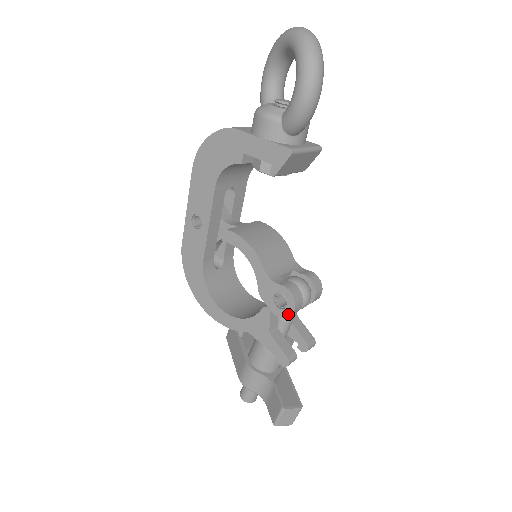
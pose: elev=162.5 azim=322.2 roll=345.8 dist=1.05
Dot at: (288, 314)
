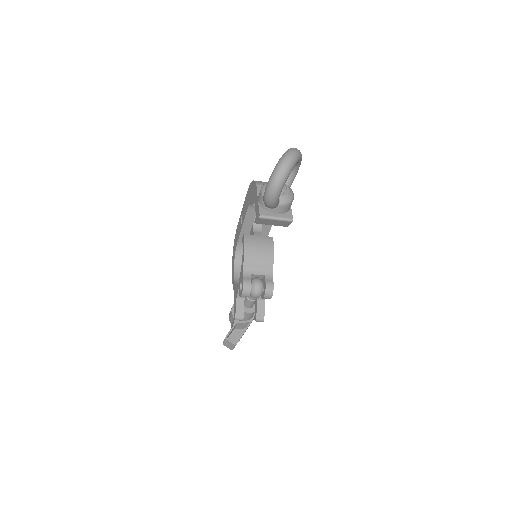
Dot at: (240, 295)
